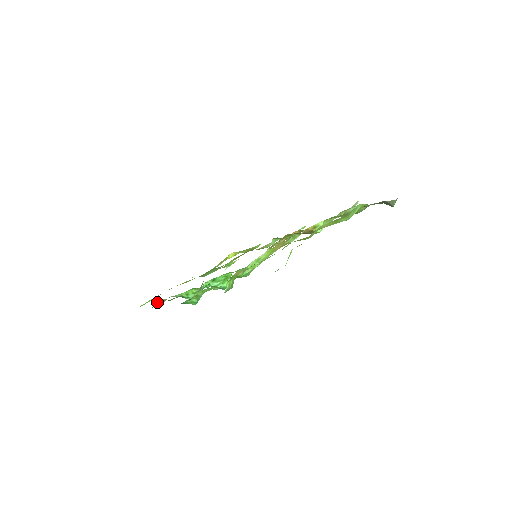
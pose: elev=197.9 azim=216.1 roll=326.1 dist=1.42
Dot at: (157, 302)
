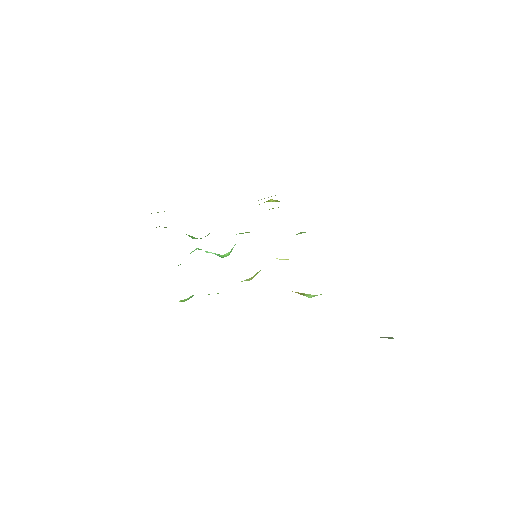
Dot at: occluded
